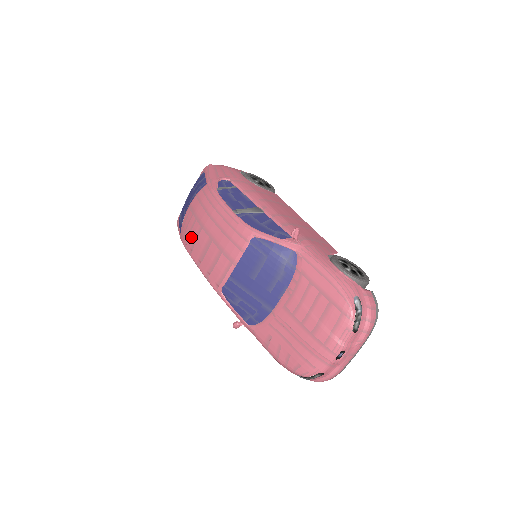
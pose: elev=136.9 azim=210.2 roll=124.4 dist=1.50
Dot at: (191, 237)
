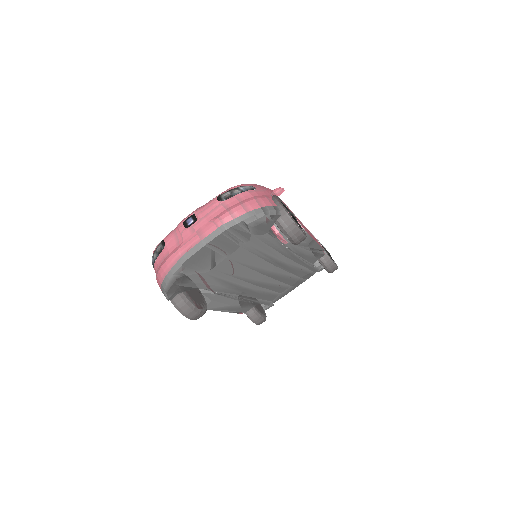
Dot at: occluded
